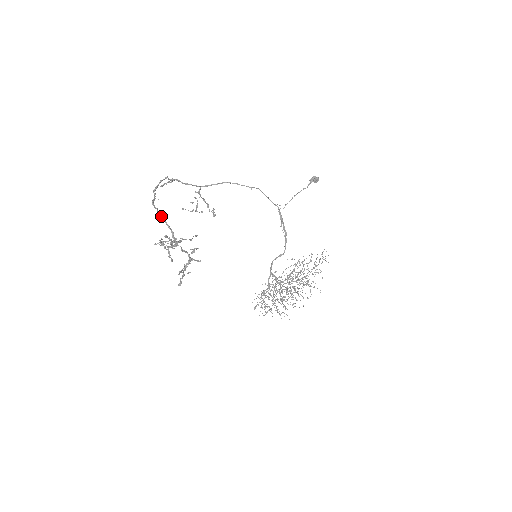
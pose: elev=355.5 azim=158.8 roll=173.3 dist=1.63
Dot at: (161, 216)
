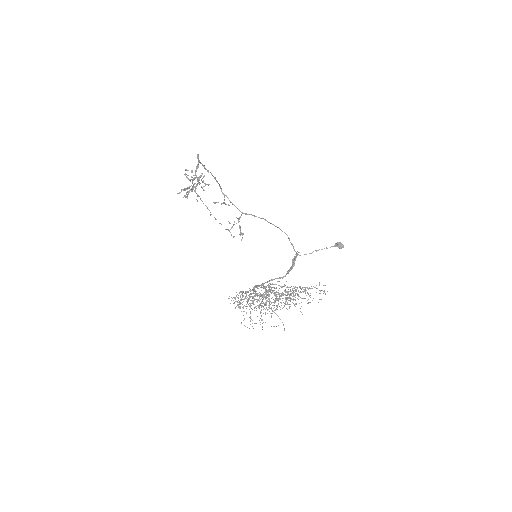
Dot at: (198, 155)
